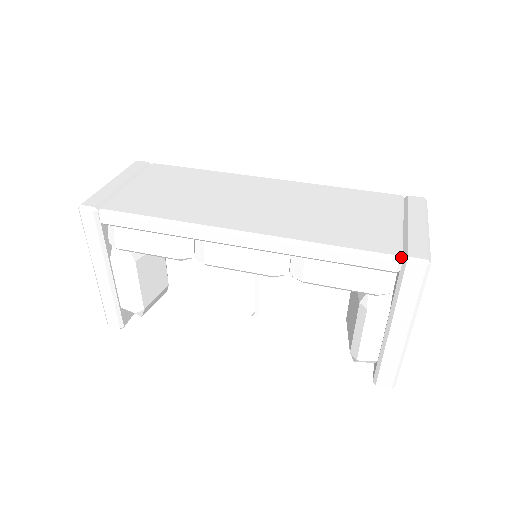
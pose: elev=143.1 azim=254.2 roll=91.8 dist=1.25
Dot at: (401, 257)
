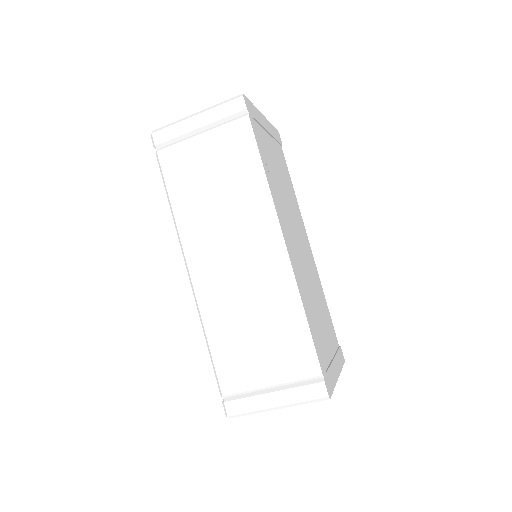
Dot at: (223, 397)
